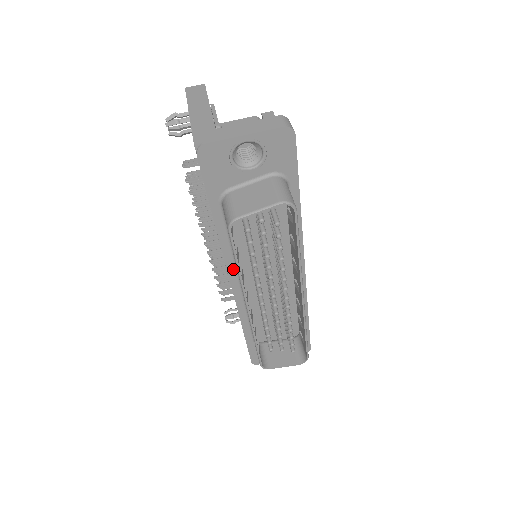
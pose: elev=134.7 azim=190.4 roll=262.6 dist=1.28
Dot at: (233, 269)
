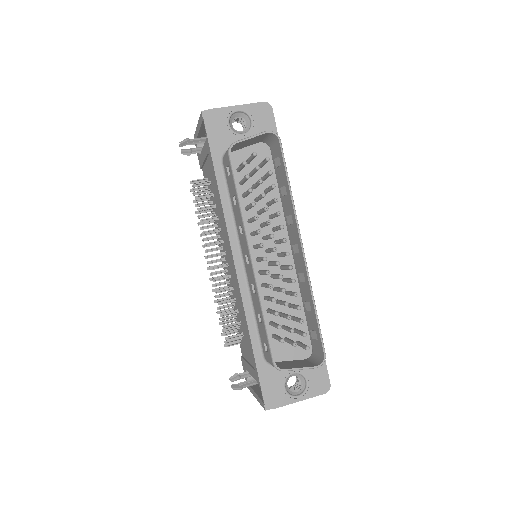
Dot at: (235, 241)
